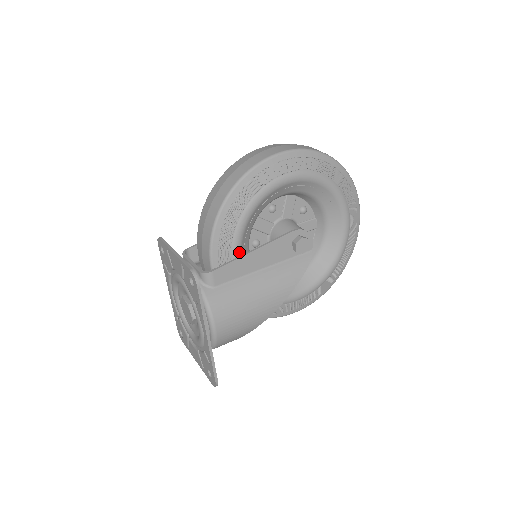
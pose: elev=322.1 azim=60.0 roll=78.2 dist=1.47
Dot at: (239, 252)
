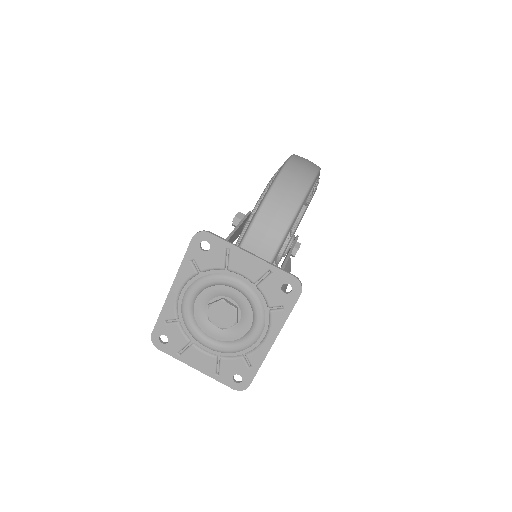
Dot at: (282, 256)
